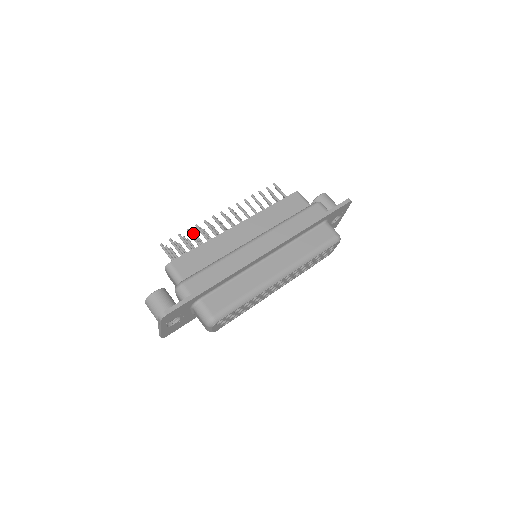
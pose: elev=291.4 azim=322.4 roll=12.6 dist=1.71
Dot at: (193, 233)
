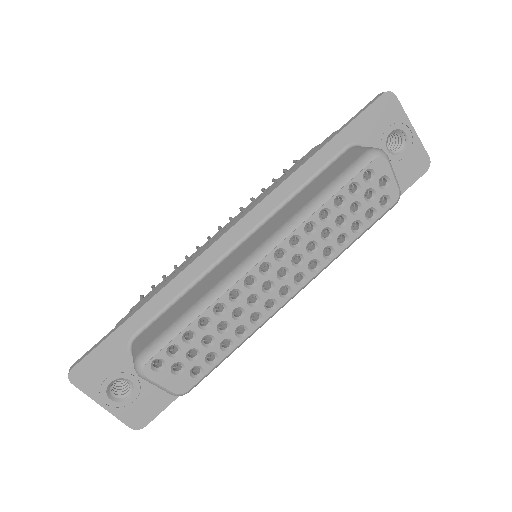
Dot at: occluded
